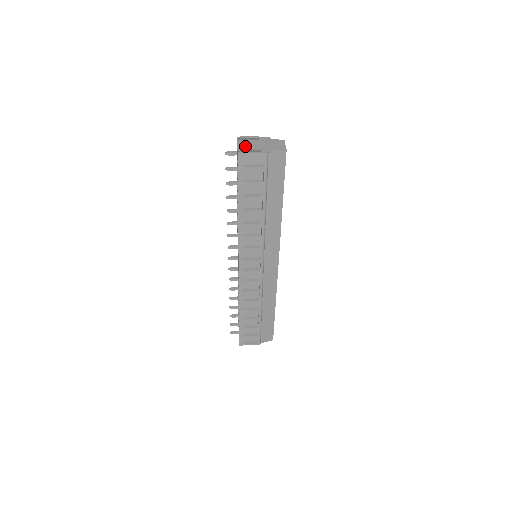
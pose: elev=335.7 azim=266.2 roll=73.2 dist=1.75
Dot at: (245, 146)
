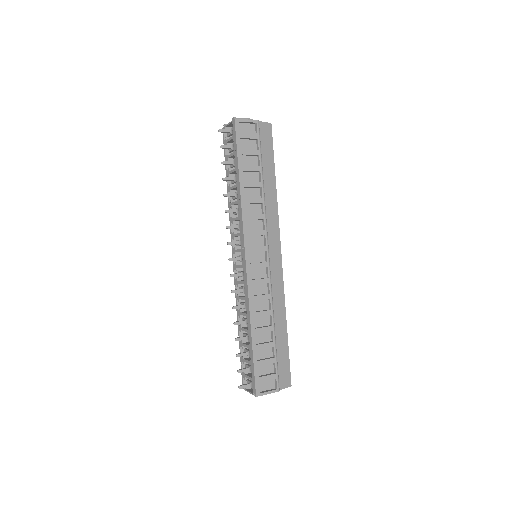
Dot at: occluded
